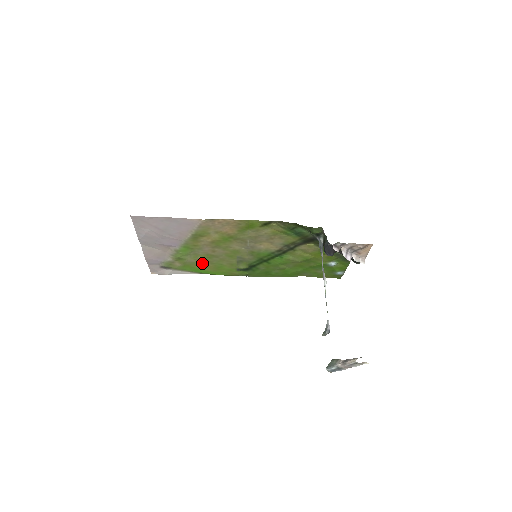
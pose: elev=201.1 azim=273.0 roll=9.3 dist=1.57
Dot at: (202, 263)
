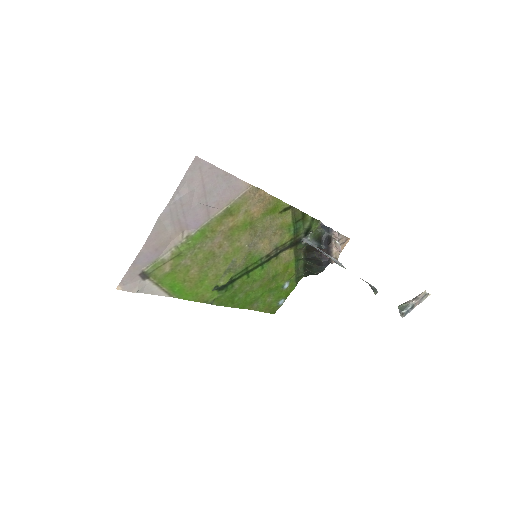
Dot at: (191, 270)
